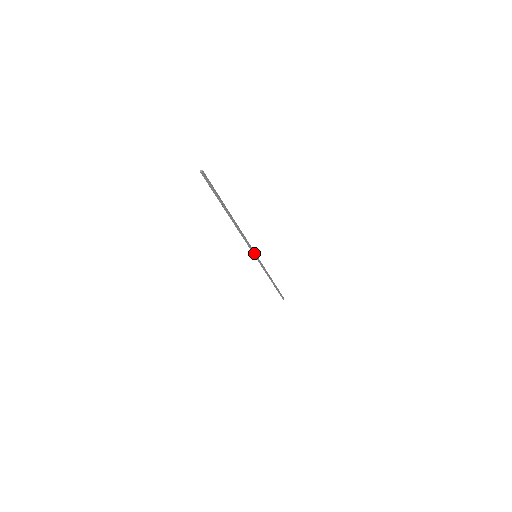
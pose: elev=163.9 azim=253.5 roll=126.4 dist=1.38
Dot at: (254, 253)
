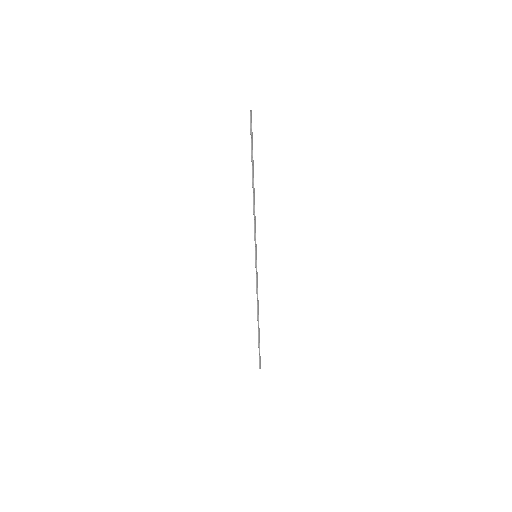
Dot at: (256, 249)
